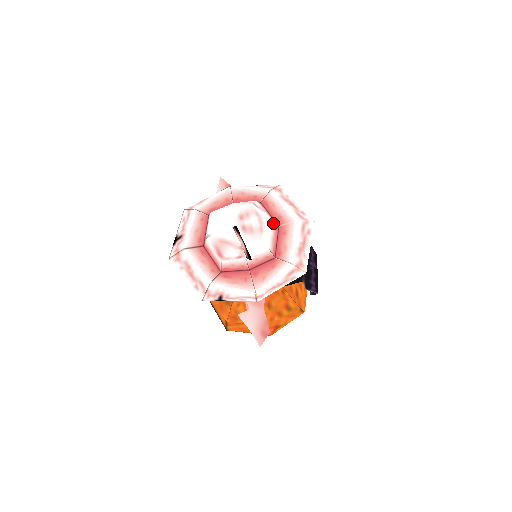
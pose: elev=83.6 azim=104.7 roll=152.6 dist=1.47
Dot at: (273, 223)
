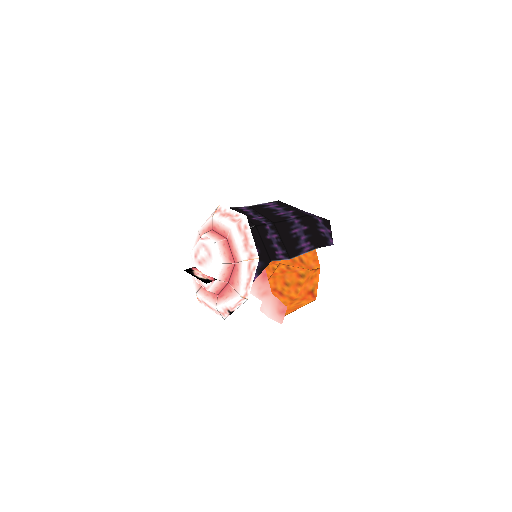
Dot at: (217, 242)
